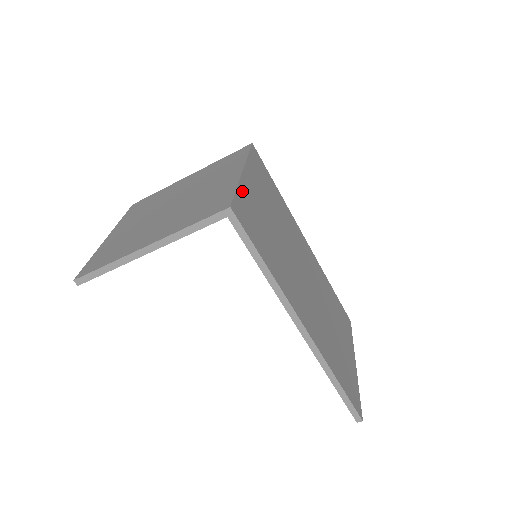
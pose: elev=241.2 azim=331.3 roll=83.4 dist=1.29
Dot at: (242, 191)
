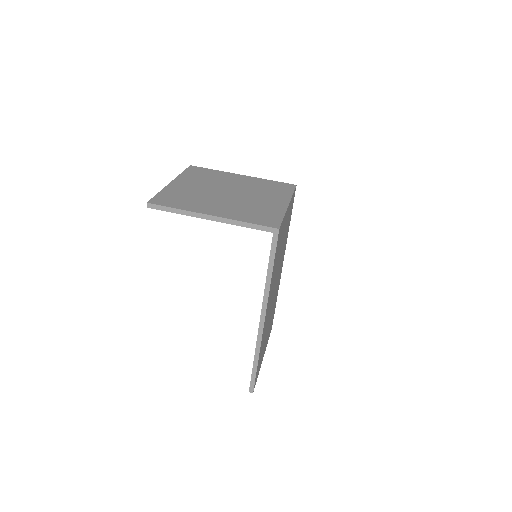
Dot at: (284, 219)
